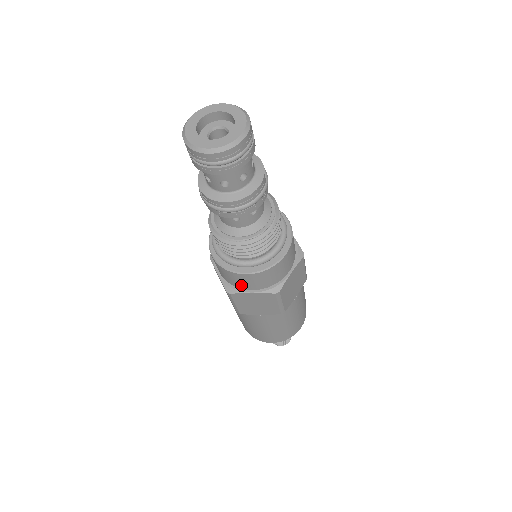
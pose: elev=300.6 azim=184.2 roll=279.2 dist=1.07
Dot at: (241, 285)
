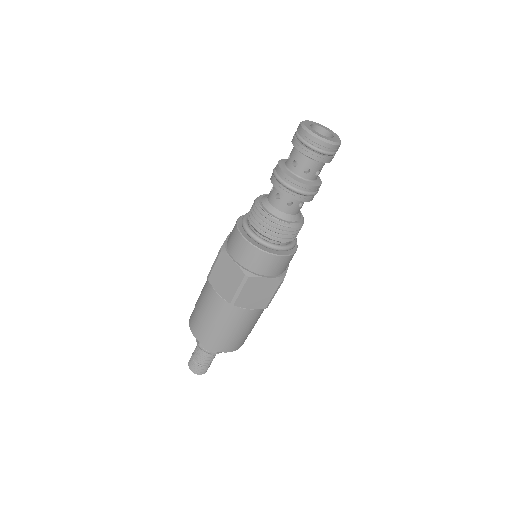
Dot at: (233, 250)
